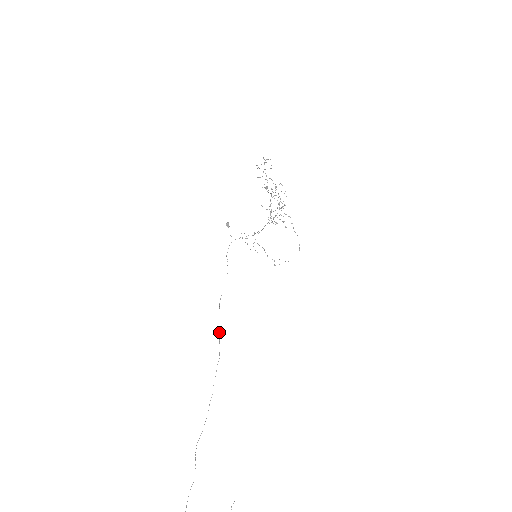
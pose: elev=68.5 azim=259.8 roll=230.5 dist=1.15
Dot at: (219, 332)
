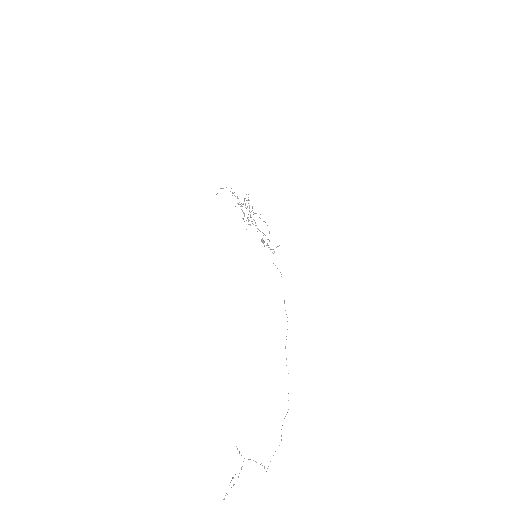
Dot at: occluded
